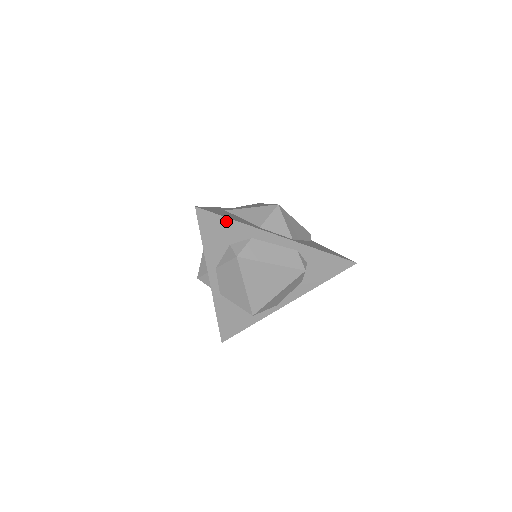
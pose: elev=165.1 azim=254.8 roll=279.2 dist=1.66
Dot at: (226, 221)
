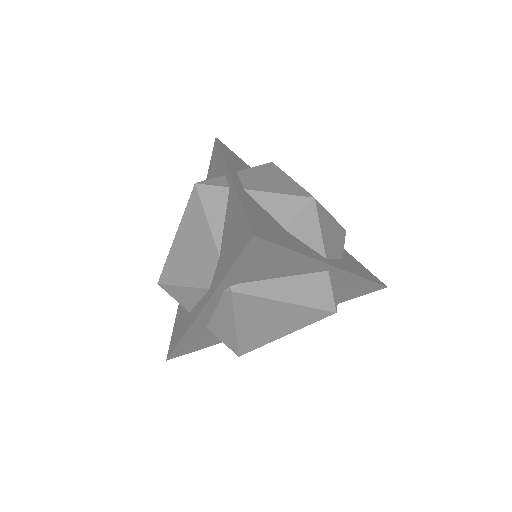
Dot at: (245, 164)
